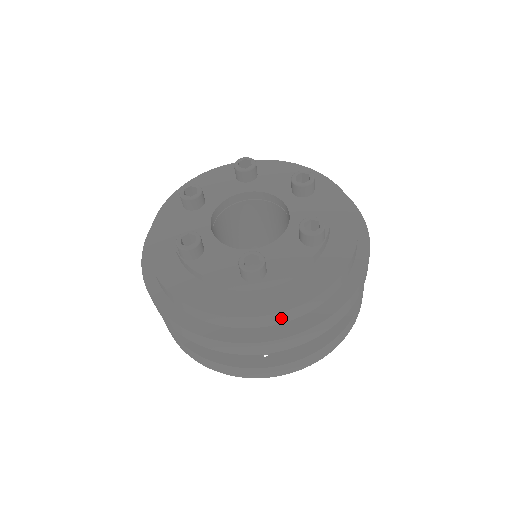
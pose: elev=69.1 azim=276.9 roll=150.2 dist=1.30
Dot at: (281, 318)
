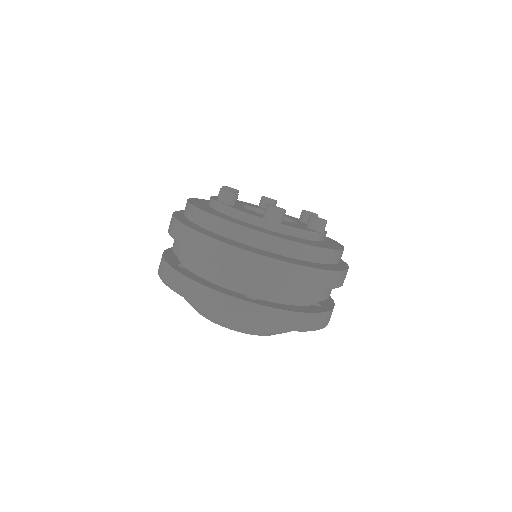
Dot at: (286, 249)
